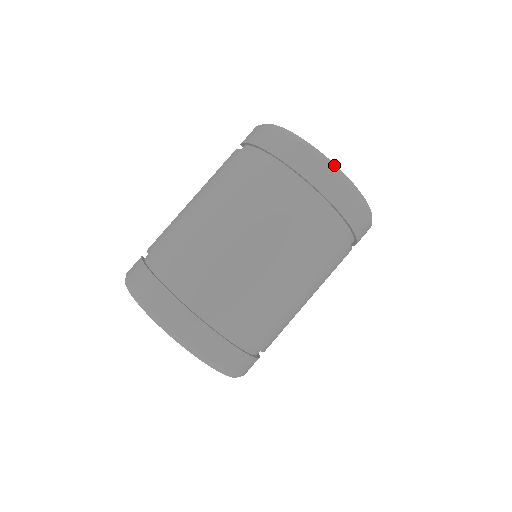
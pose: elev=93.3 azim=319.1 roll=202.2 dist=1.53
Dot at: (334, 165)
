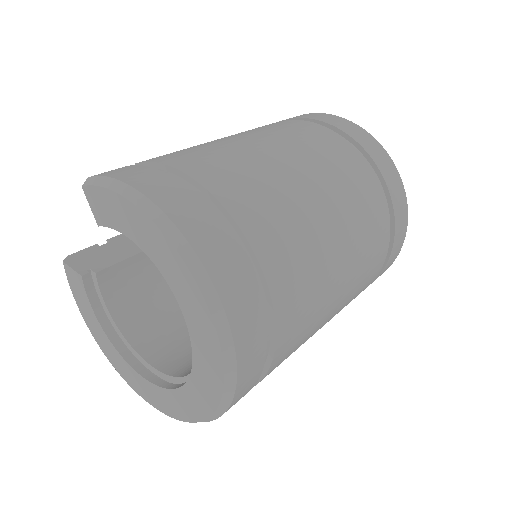
Dot at: (404, 191)
